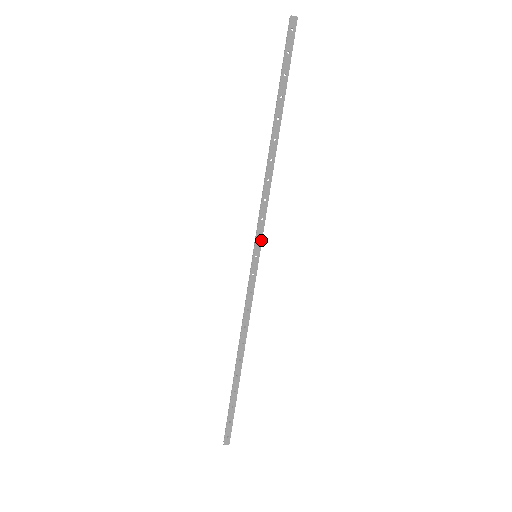
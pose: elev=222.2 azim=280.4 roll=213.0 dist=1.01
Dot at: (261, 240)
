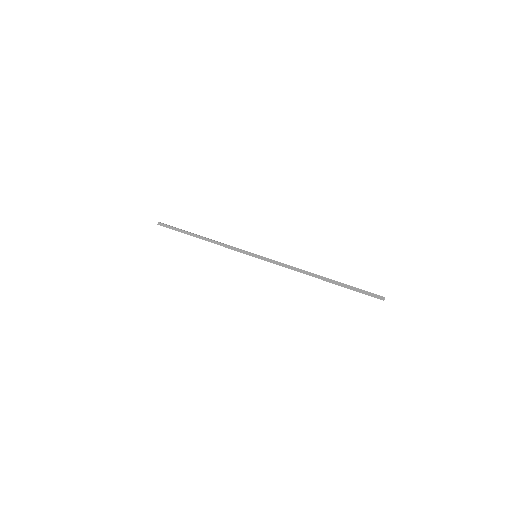
Dot at: occluded
